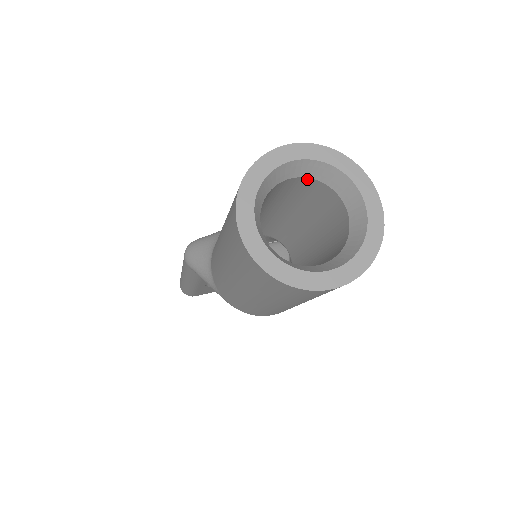
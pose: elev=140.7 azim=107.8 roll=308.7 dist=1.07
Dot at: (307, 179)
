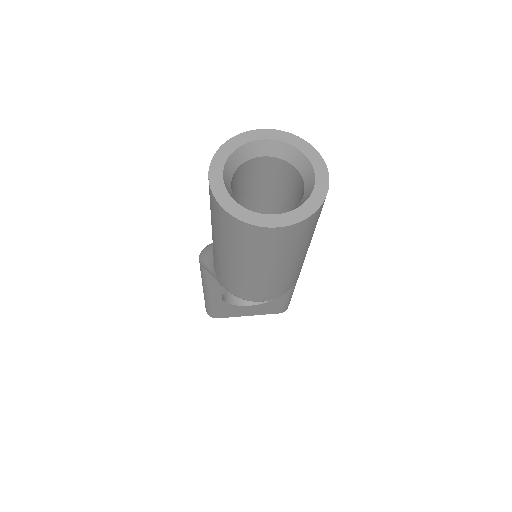
Dot at: (275, 159)
